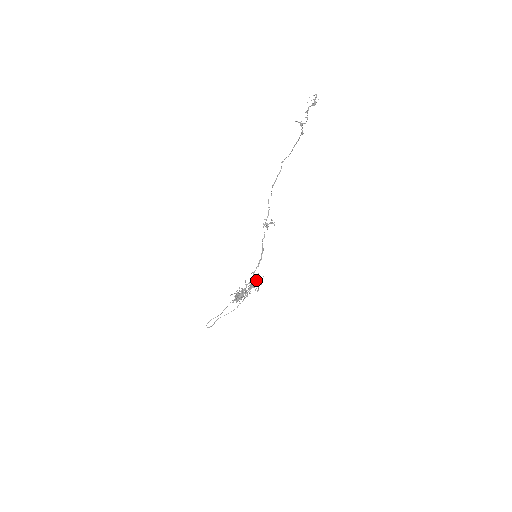
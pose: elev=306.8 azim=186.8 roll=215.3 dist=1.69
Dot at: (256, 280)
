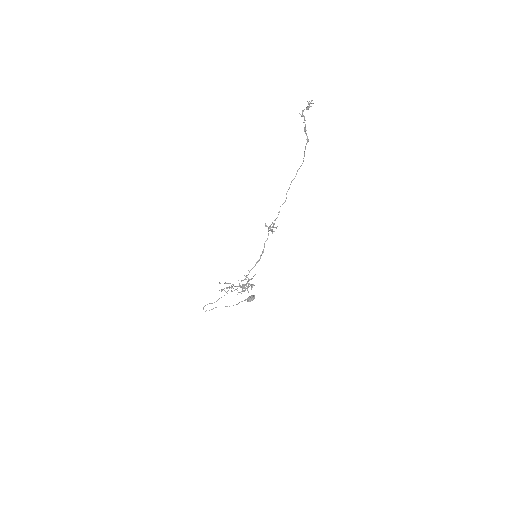
Dot at: (248, 278)
